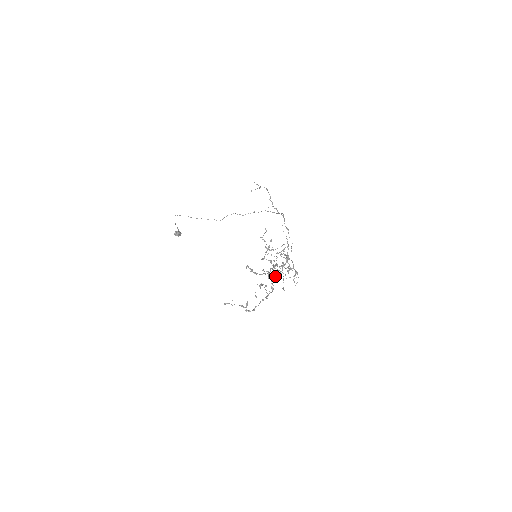
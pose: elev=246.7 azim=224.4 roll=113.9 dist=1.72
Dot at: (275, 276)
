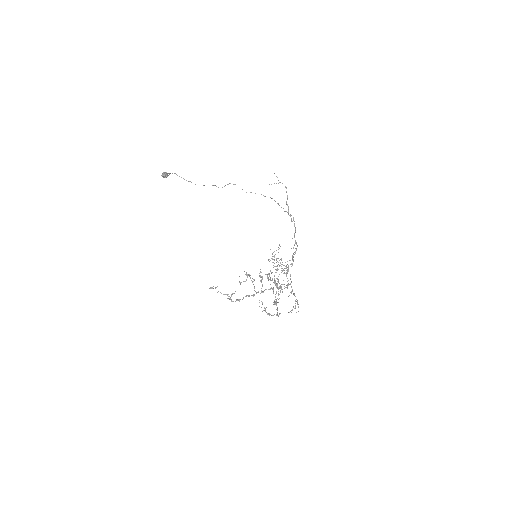
Dot at: occluded
